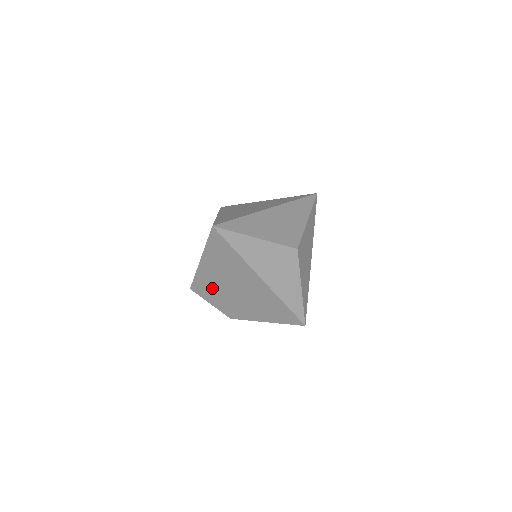
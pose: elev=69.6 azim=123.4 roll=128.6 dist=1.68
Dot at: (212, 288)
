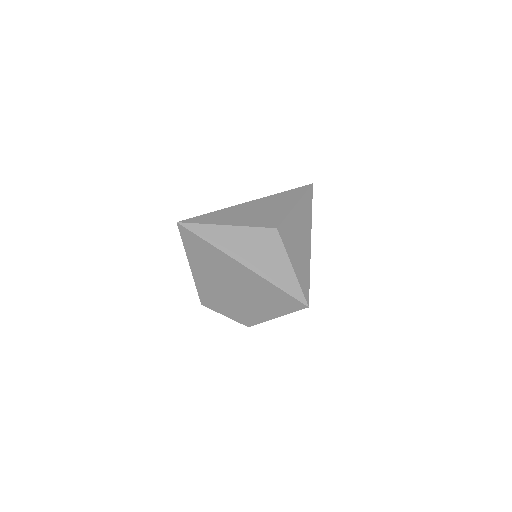
Dot at: (215, 295)
